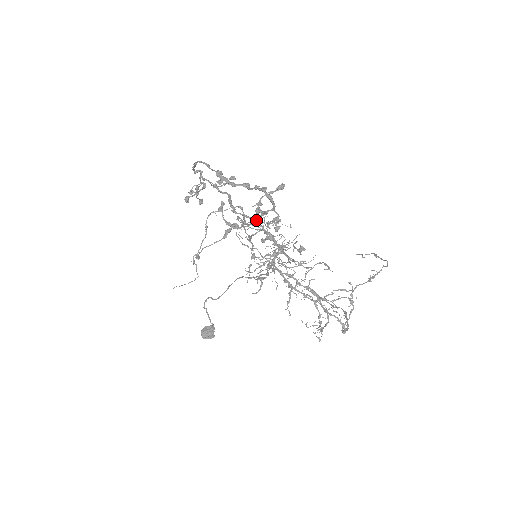
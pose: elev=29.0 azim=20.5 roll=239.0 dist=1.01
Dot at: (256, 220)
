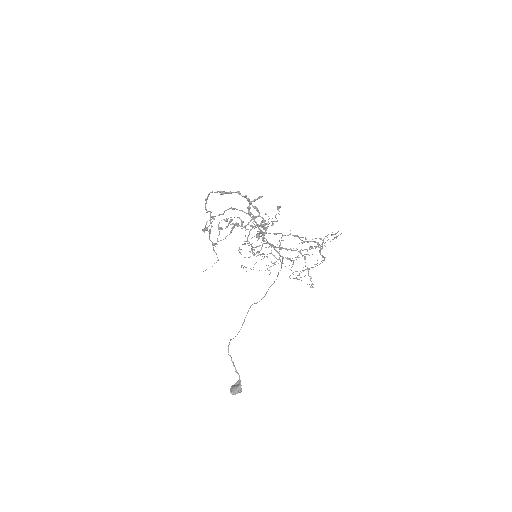
Dot at: (253, 255)
